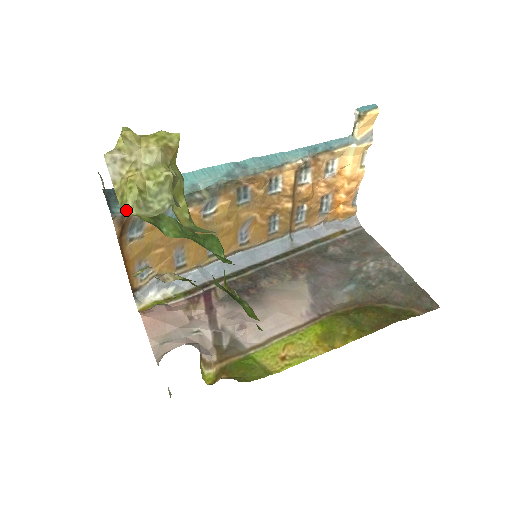
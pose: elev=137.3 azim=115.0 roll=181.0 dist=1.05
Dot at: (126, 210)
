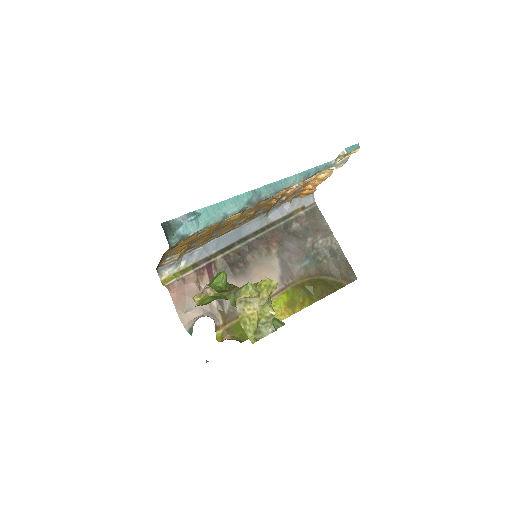
Dot at: (250, 337)
